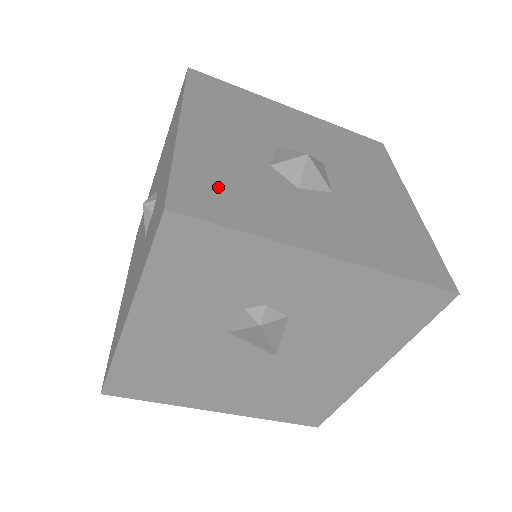
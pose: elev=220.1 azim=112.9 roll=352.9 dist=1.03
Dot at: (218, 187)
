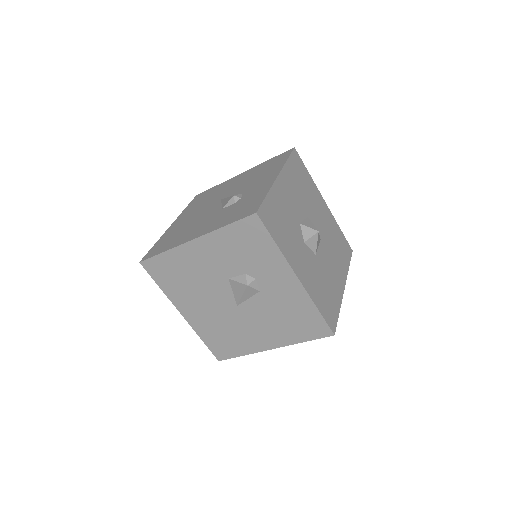
Dot at: (277, 218)
